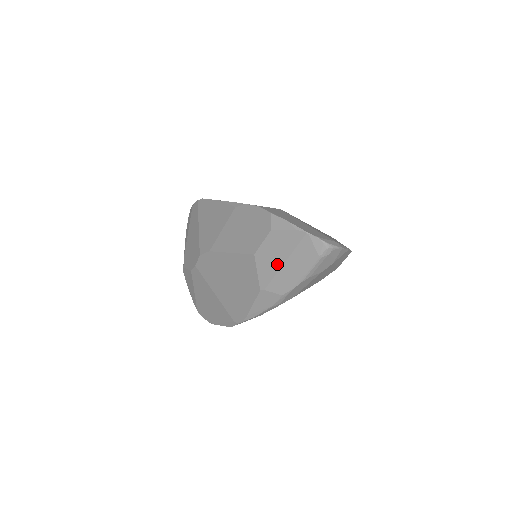
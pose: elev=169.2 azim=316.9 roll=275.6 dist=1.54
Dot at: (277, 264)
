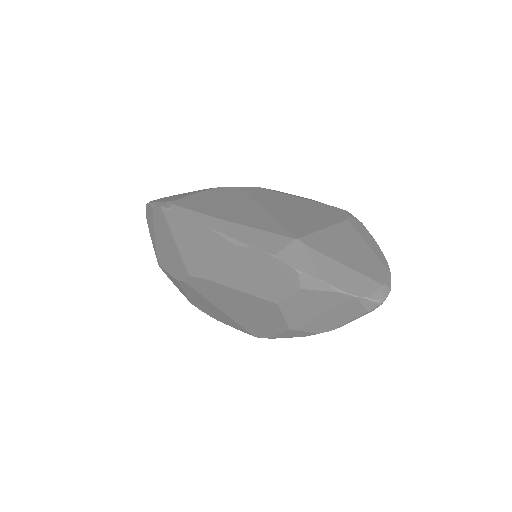
Dot at: (311, 314)
